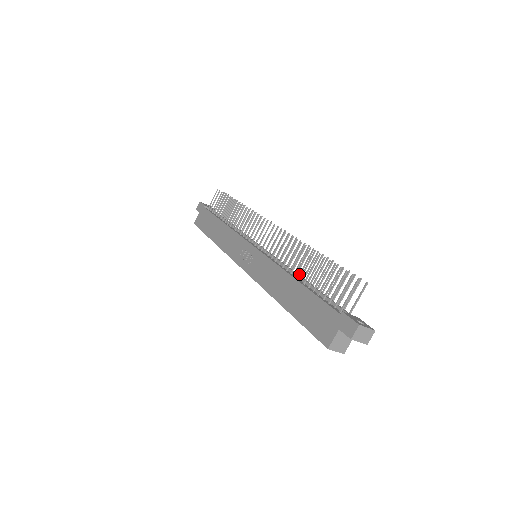
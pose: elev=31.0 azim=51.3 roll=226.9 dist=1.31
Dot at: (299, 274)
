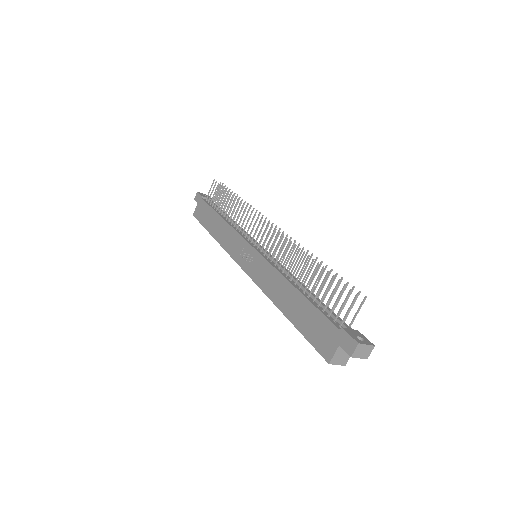
Dot at: (299, 279)
